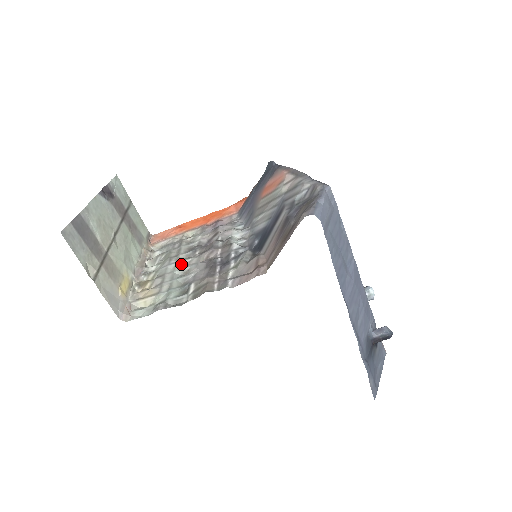
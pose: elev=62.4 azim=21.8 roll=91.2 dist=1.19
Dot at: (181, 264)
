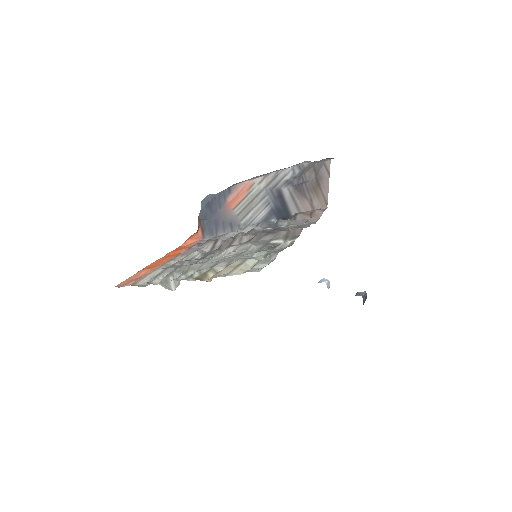
Dot at: (219, 257)
